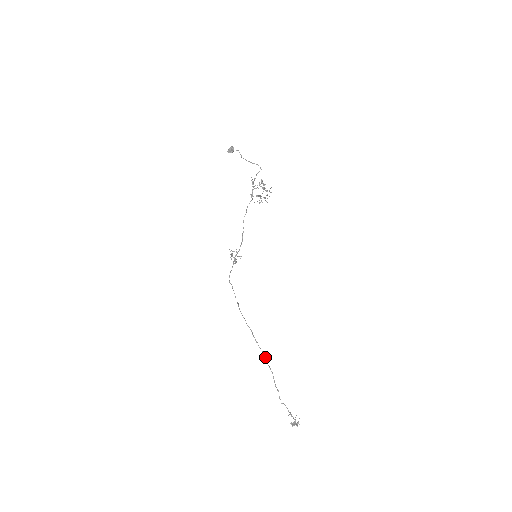
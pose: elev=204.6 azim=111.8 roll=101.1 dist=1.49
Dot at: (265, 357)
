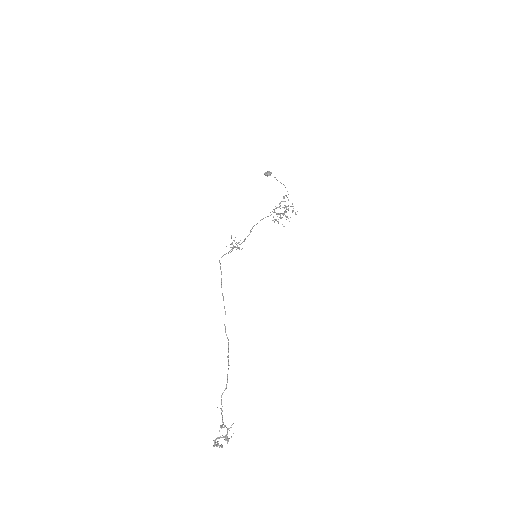
Dot at: (228, 344)
